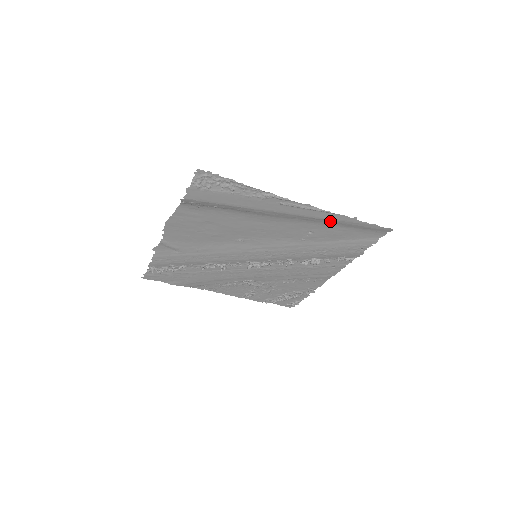
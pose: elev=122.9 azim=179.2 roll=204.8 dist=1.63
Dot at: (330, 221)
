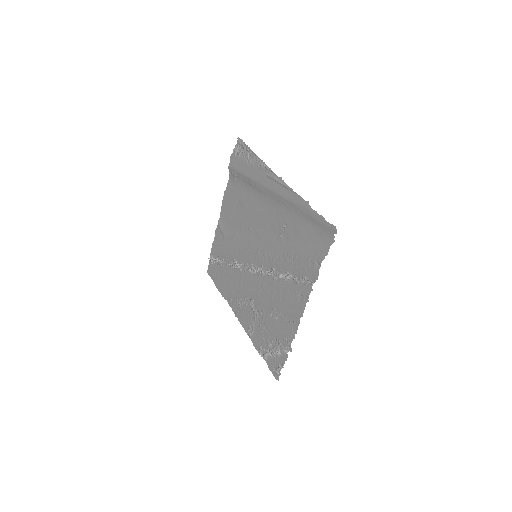
Dot at: (294, 206)
